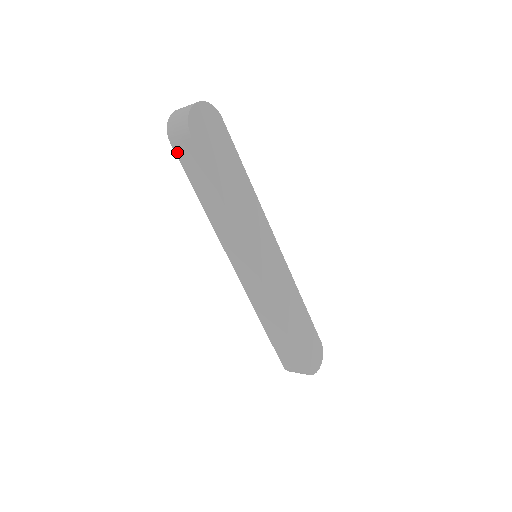
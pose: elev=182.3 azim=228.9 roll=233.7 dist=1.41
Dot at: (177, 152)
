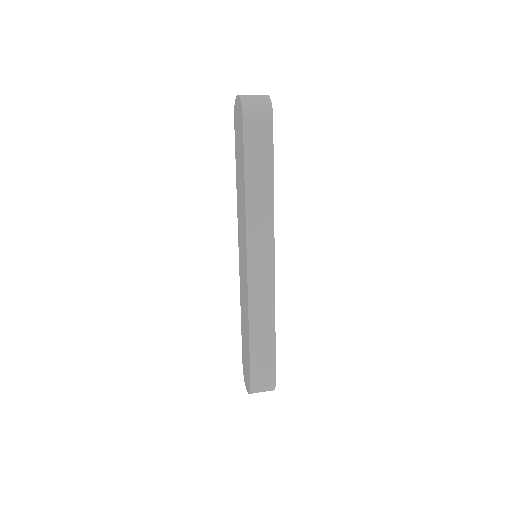
Dot at: (246, 129)
